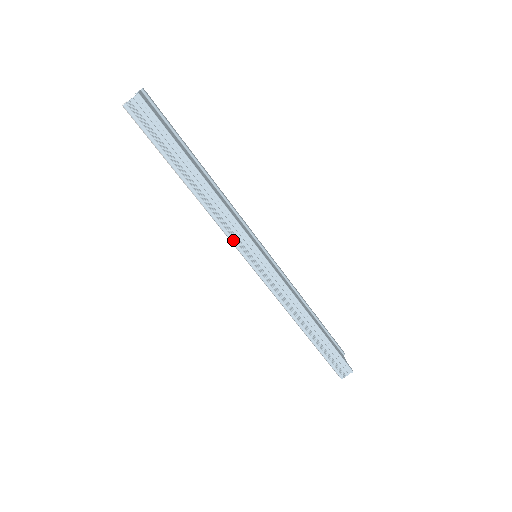
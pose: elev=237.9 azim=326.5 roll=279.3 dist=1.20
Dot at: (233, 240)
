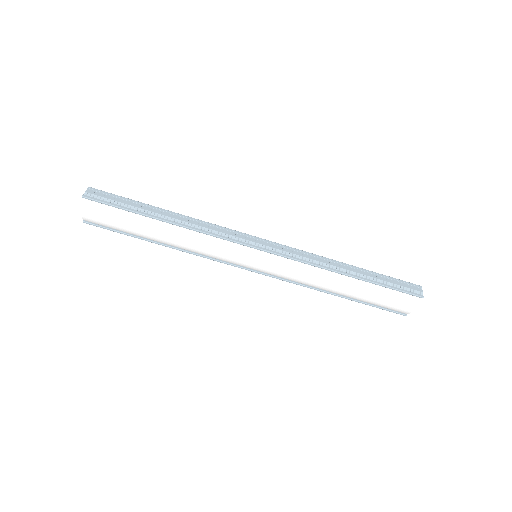
Dot at: (226, 238)
